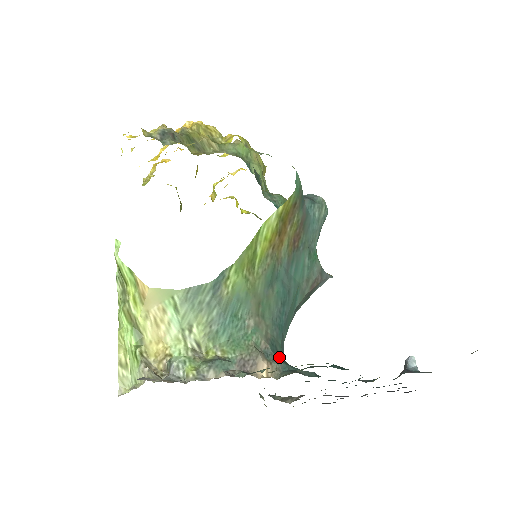
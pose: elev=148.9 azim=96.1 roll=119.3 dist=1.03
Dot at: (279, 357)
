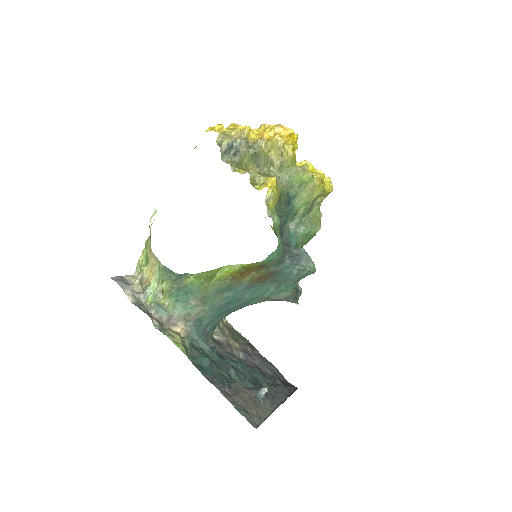
Dot at: (199, 327)
